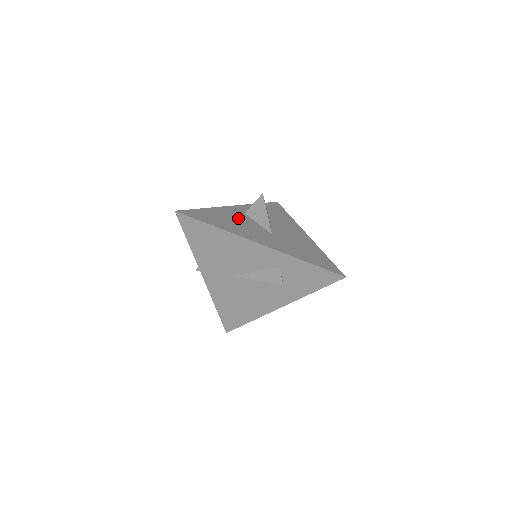
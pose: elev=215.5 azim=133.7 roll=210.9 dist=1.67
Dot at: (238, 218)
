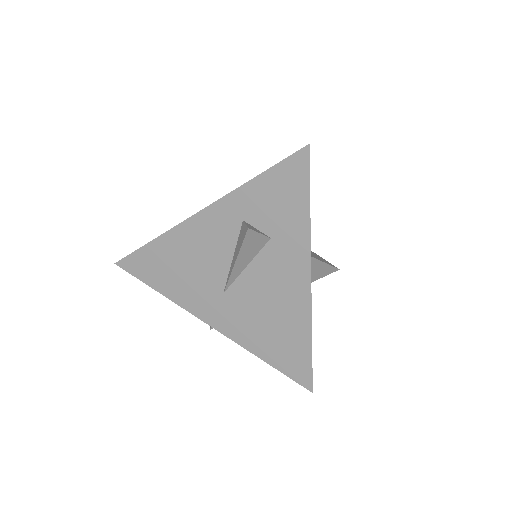
Dot at: occluded
